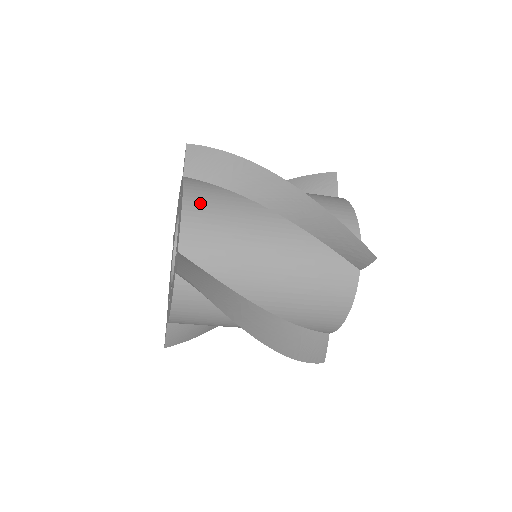
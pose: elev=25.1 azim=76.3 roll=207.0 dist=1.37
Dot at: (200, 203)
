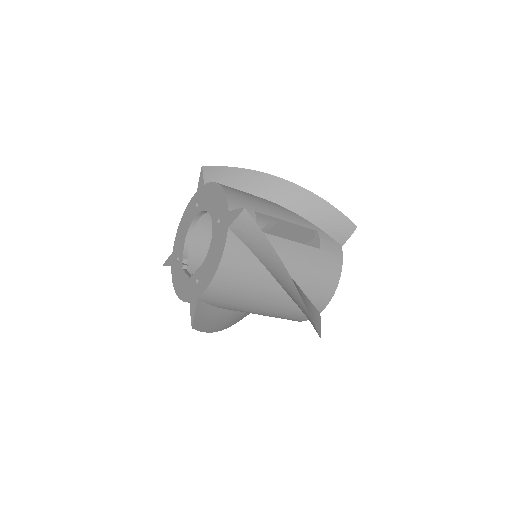
Dot at: (229, 274)
